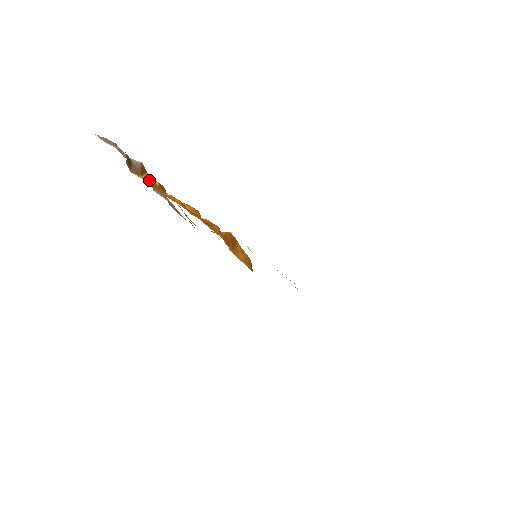
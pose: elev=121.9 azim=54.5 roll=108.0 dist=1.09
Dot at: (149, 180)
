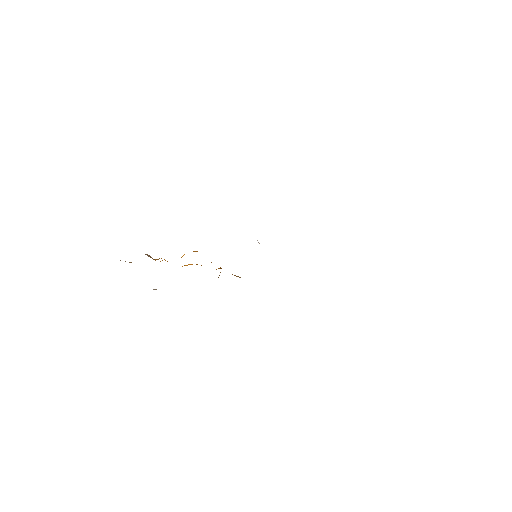
Dot at: occluded
